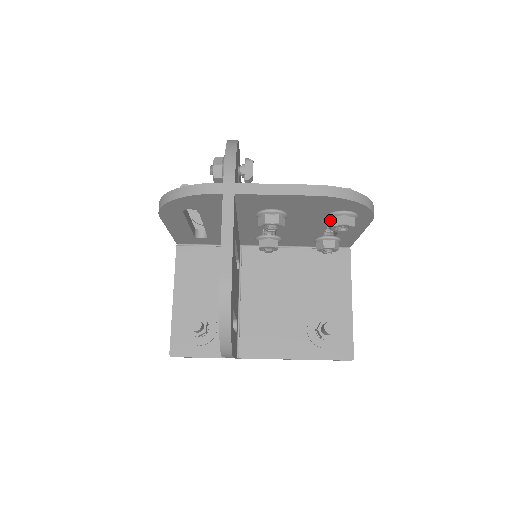
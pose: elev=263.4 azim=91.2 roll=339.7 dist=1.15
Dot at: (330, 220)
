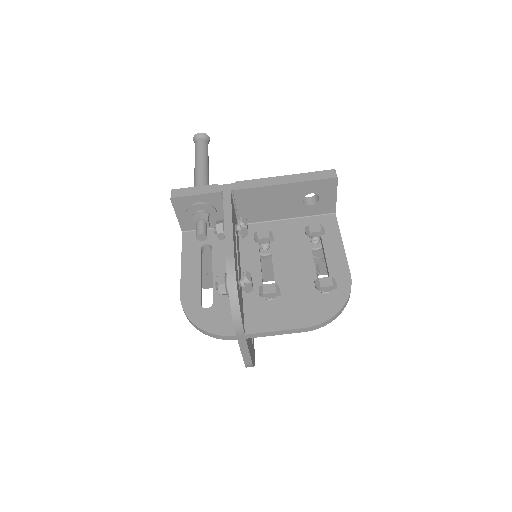
Dot at: occluded
